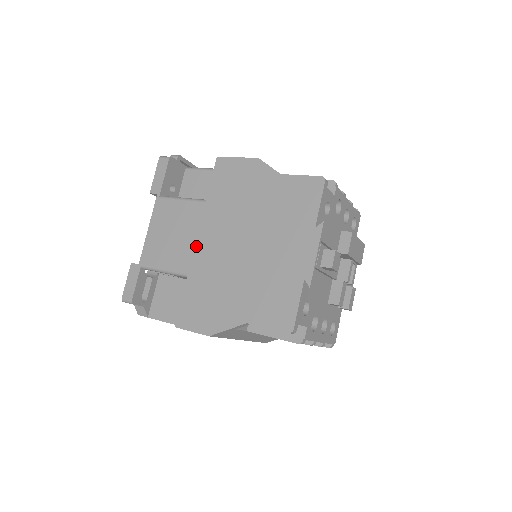
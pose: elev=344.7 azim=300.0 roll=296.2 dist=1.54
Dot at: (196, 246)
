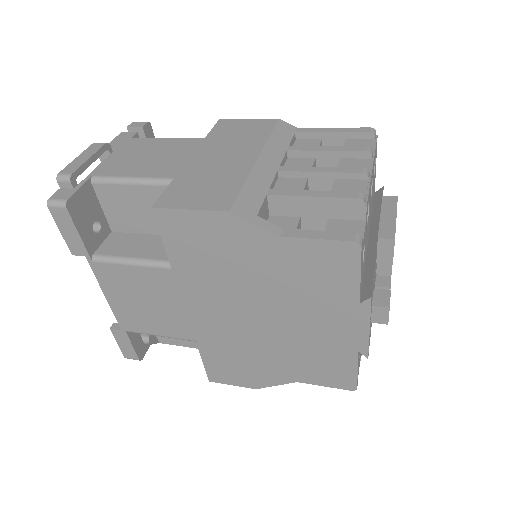
Dot at: (190, 316)
